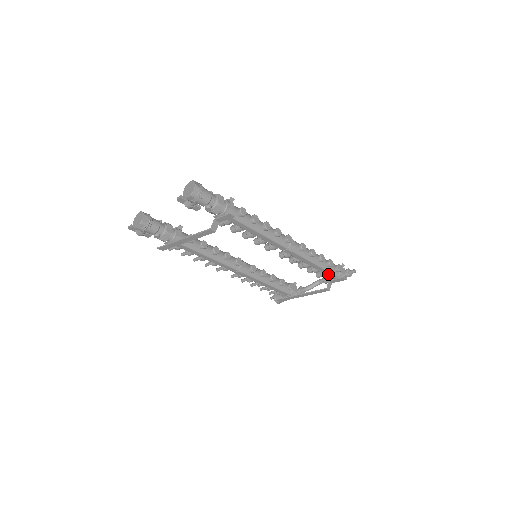
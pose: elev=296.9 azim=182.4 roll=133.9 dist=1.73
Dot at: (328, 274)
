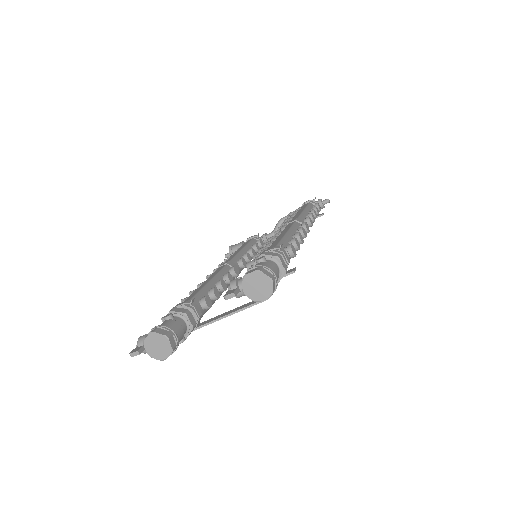
Dot at: occluded
